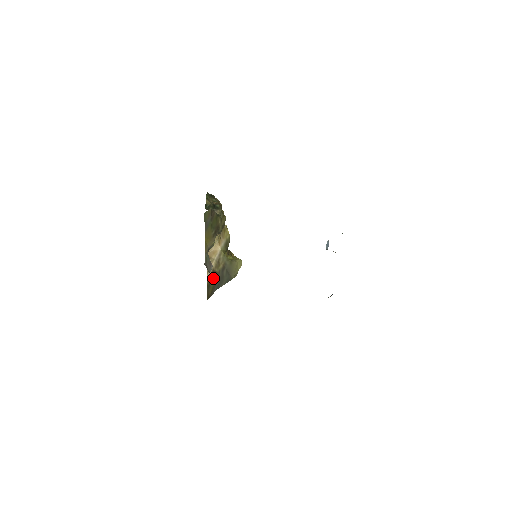
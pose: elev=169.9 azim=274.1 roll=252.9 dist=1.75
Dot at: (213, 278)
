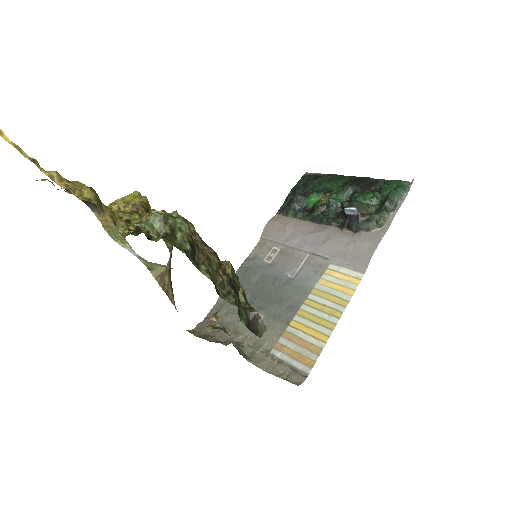
Dot at: occluded
